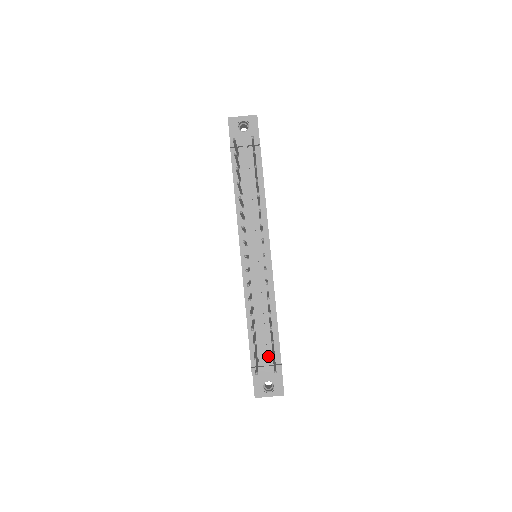
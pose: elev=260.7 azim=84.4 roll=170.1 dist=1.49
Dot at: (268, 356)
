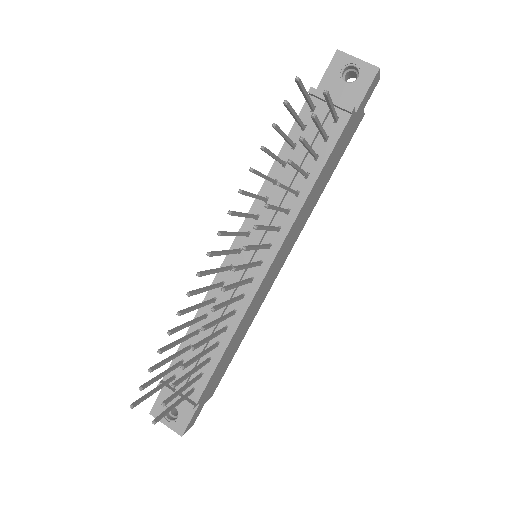
Dot at: occluded
